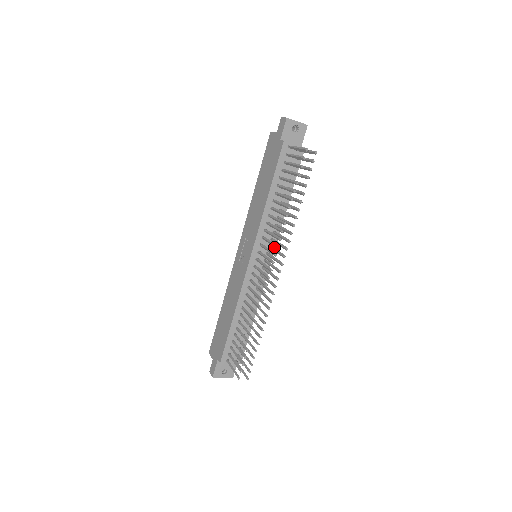
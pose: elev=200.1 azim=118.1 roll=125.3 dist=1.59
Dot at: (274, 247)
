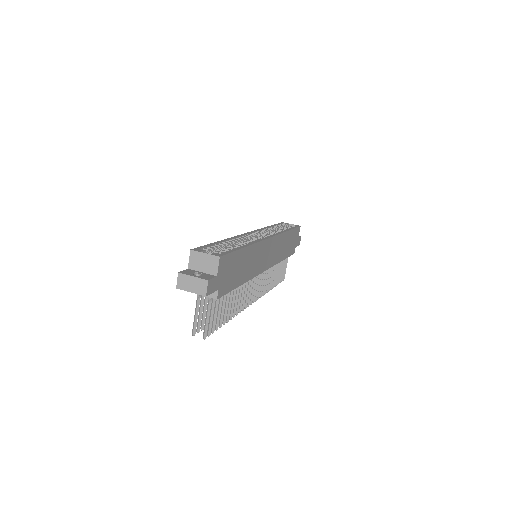
Dot at: (259, 273)
